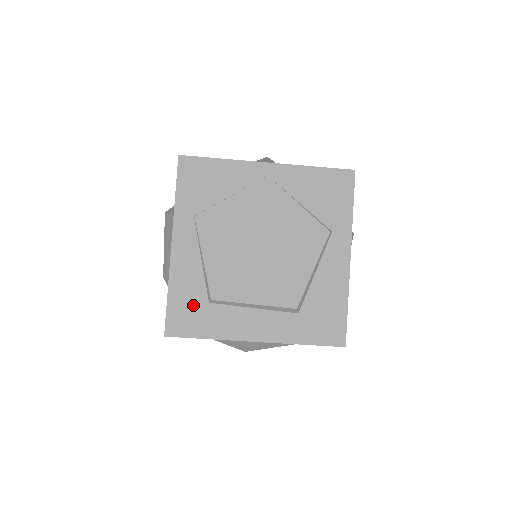
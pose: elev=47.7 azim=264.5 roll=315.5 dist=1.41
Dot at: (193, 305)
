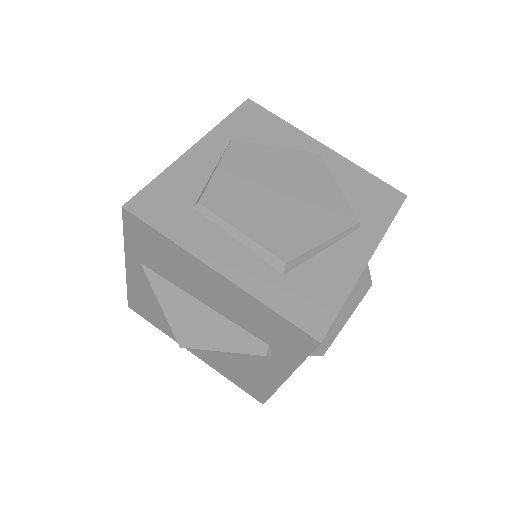
Dot at: (175, 200)
